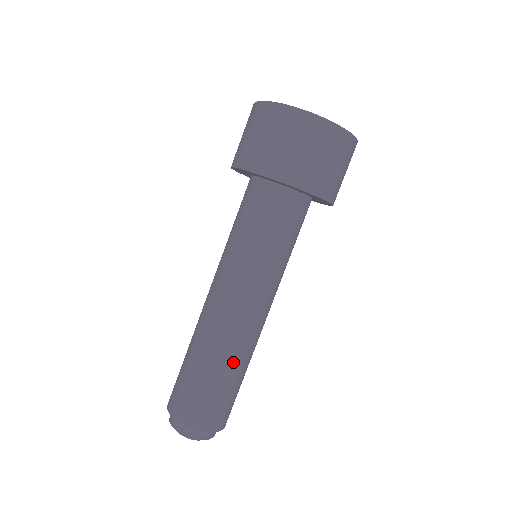
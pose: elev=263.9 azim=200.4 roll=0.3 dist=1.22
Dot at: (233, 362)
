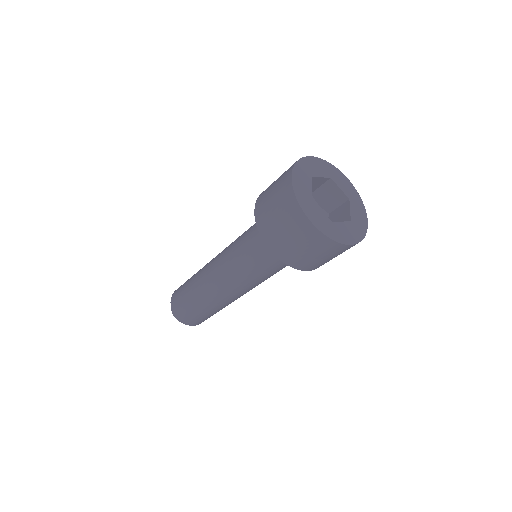
Dot at: occluded
